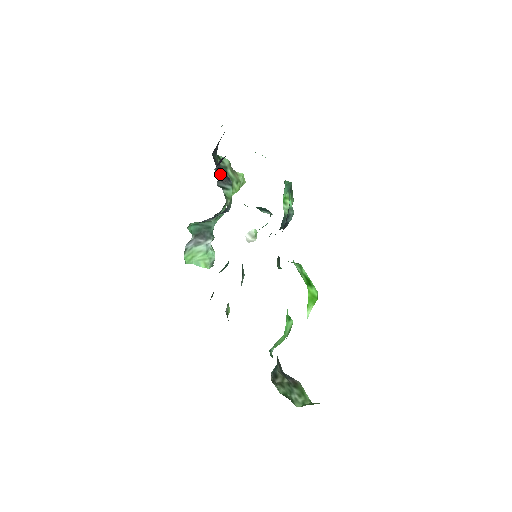
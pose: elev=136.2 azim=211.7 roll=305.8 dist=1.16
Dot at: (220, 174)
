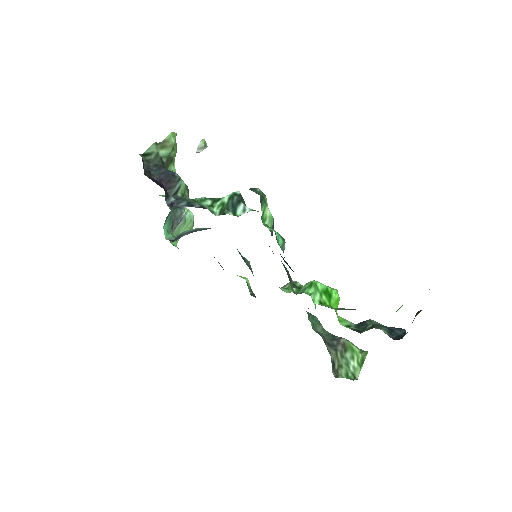
Dot at: (171, 197)
